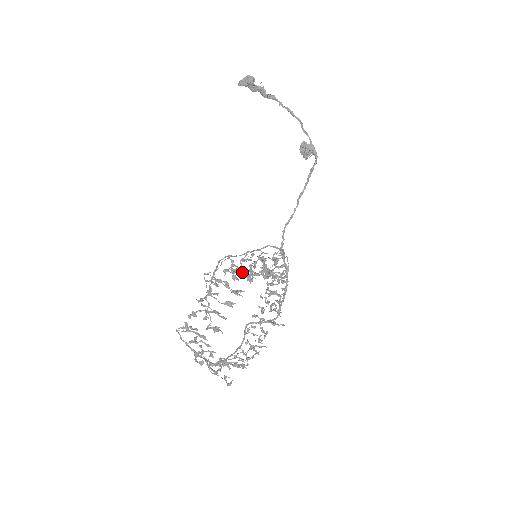
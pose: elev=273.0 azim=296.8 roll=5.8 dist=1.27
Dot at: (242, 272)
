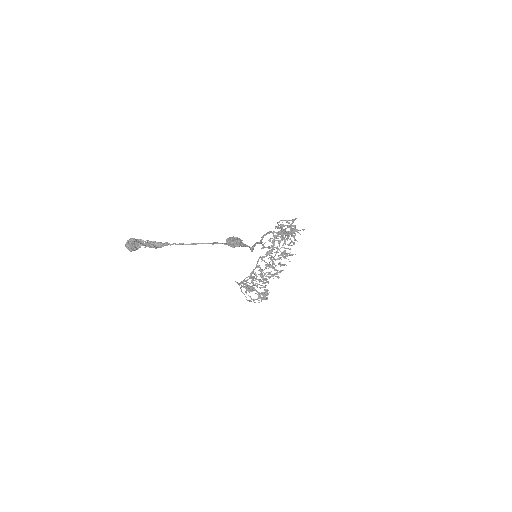
Dot at: occluded
